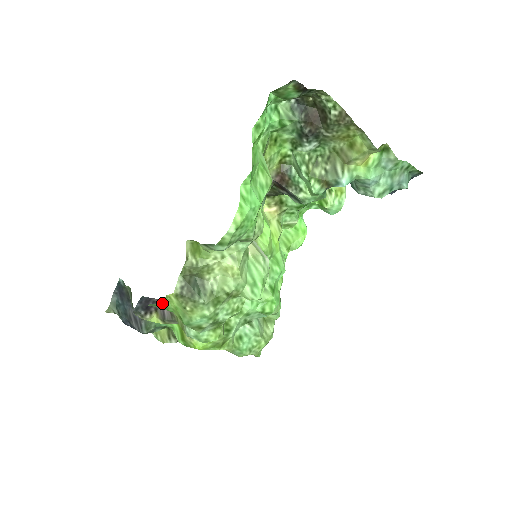
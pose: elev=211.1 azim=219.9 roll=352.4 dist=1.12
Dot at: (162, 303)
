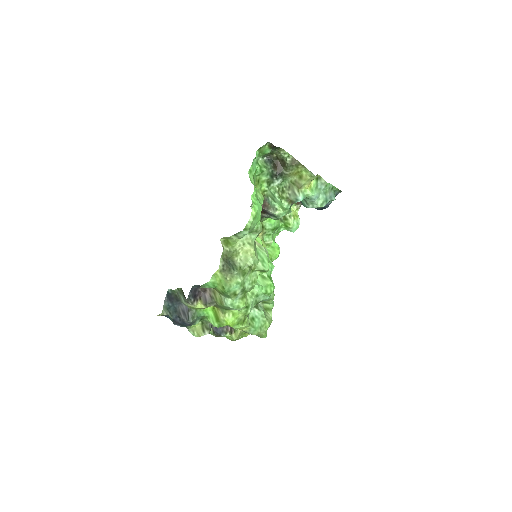
Dot at: (211, 280)
